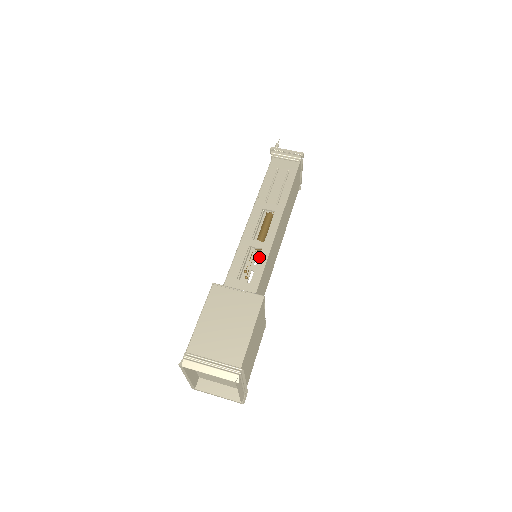
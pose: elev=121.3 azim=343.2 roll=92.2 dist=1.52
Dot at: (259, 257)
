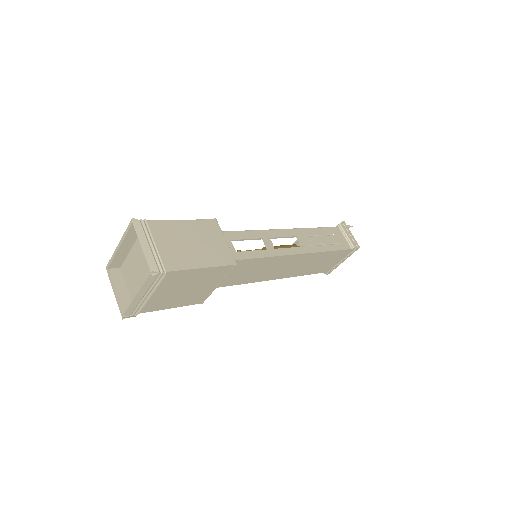
Dot at: (261, 250)
